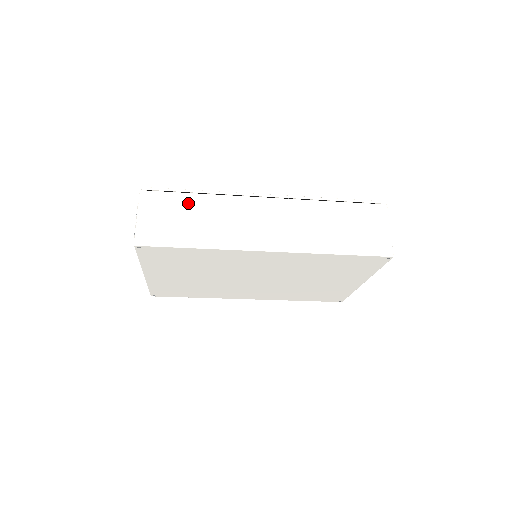
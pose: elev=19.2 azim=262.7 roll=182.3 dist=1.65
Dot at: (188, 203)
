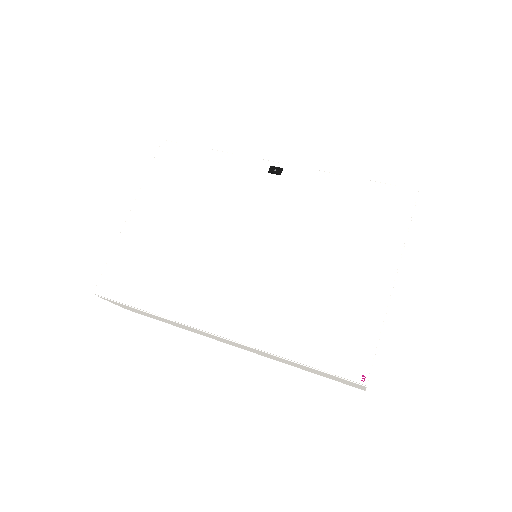
Dot at: (143, 312)
